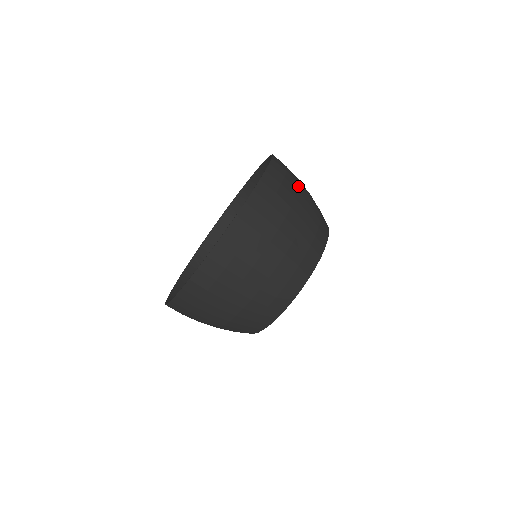
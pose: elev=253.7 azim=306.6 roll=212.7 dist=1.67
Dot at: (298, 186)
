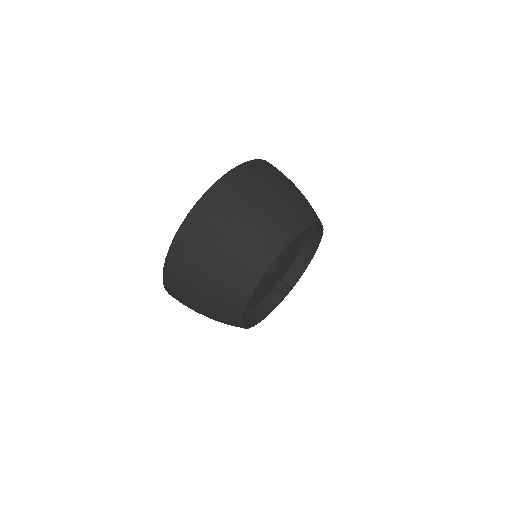
Dot at: occluded
